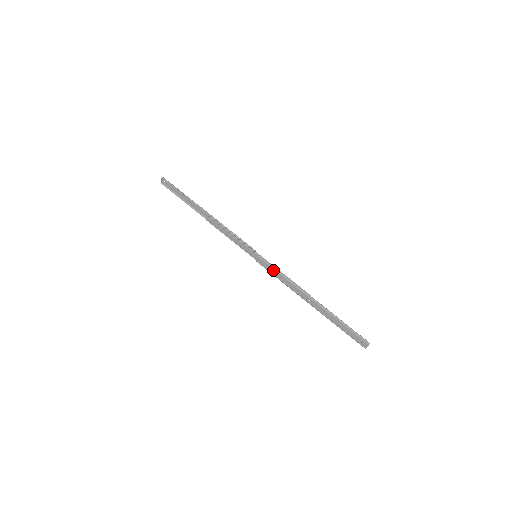
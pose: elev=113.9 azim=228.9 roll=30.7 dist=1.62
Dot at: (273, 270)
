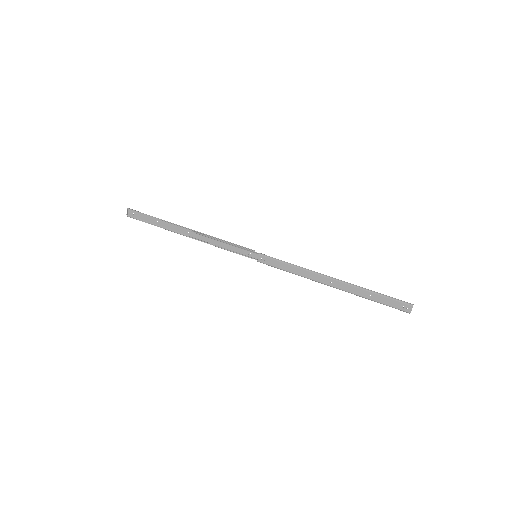
Dot at: (280, 263)
